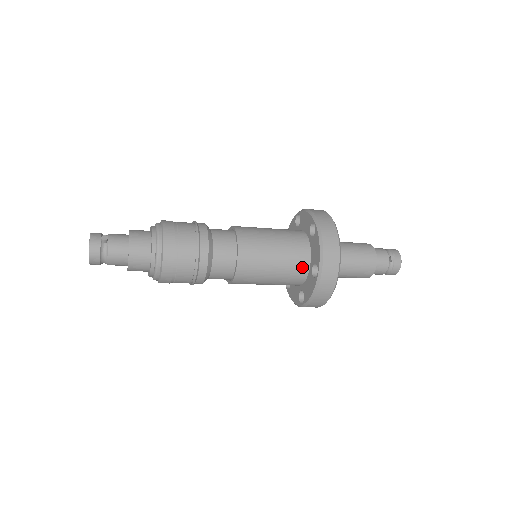
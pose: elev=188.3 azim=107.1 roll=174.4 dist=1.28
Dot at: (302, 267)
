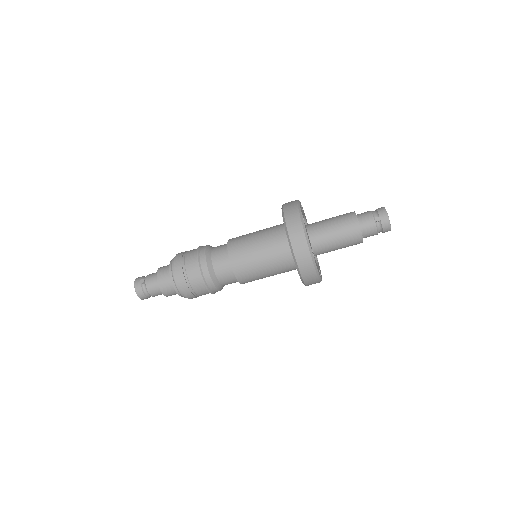
Dot at: (287, 257)
